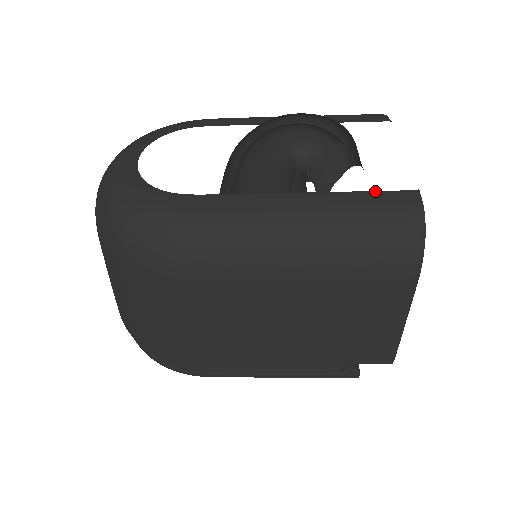
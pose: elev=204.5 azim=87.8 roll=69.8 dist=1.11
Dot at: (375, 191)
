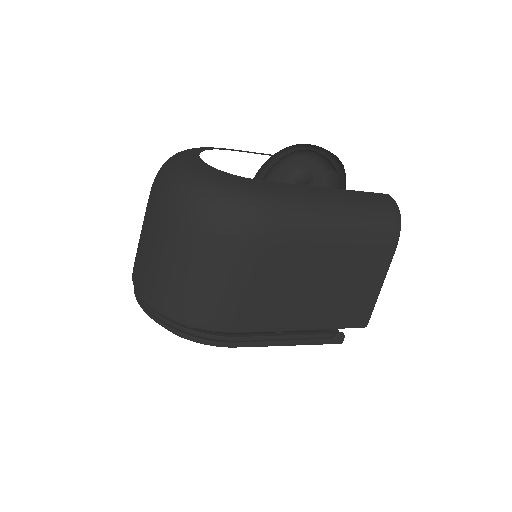
Dot at: (367, 192)
